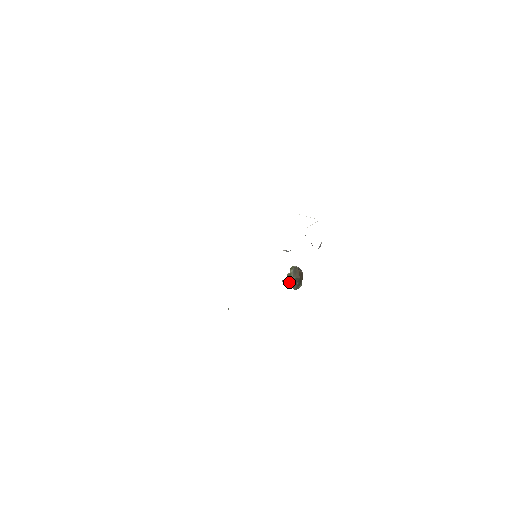
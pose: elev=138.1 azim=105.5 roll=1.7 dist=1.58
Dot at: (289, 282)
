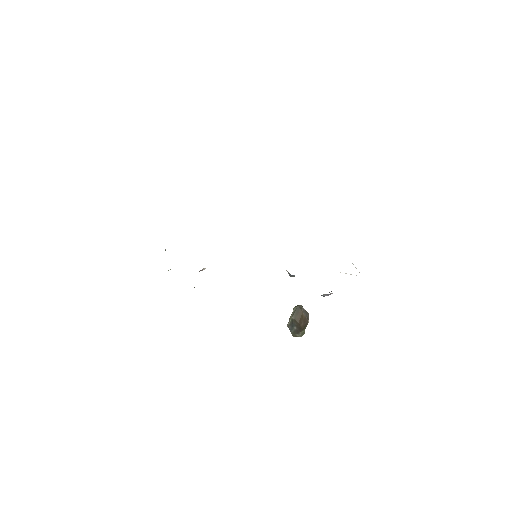
Dot at: (289, 320)
